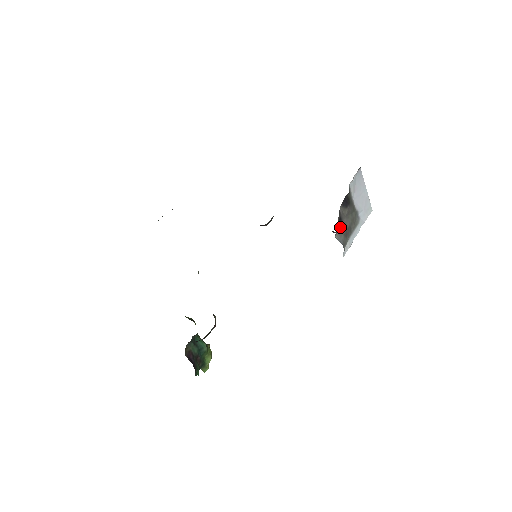
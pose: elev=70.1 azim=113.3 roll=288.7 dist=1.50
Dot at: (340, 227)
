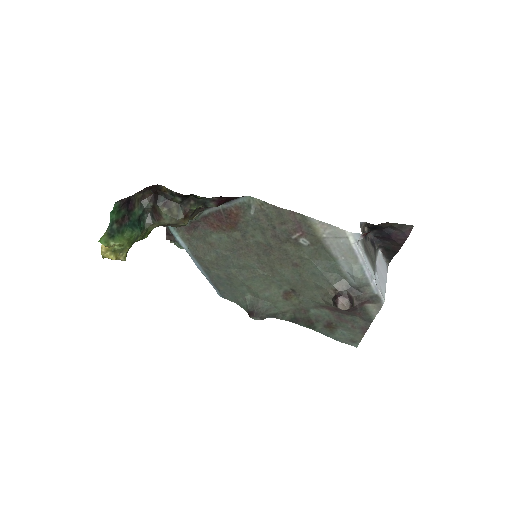
Dot at: (363, 238)
